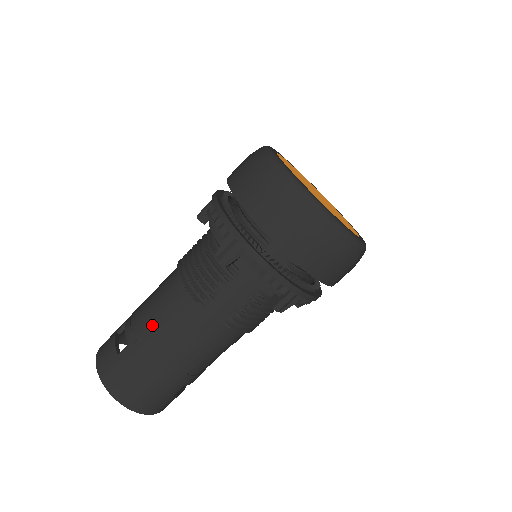
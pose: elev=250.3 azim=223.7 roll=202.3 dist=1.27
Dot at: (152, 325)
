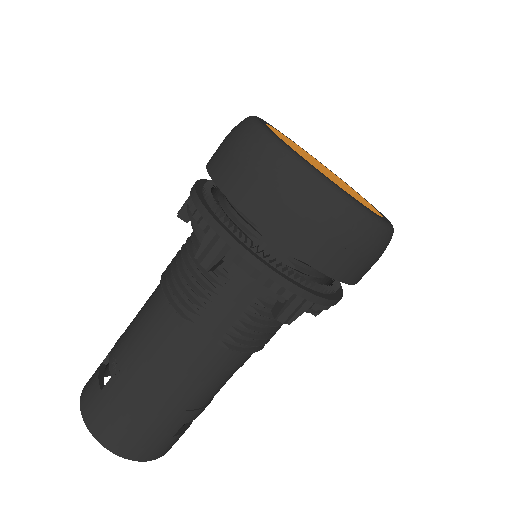
Dot at: (135, 352)
